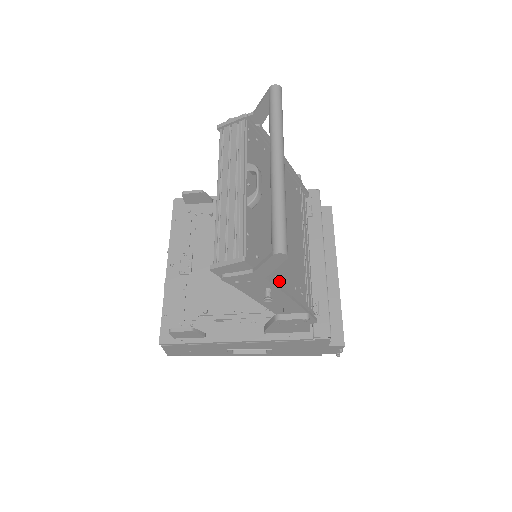
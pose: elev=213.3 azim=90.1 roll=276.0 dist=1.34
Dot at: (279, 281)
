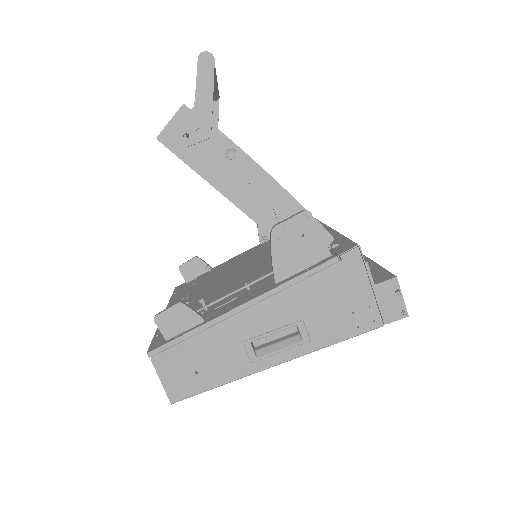
Dot at: occluded
